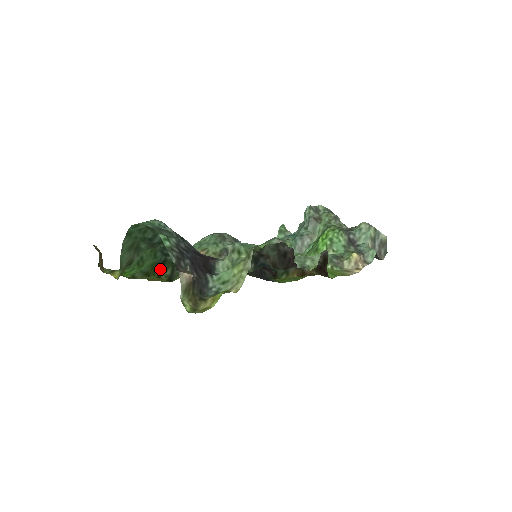
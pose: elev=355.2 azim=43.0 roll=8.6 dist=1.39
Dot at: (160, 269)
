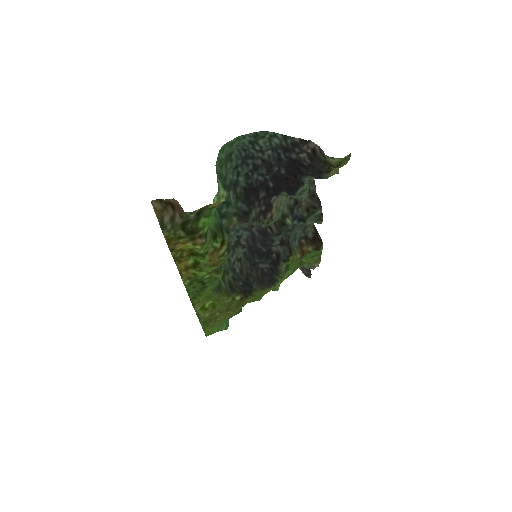
Dot at: (221, 232)
